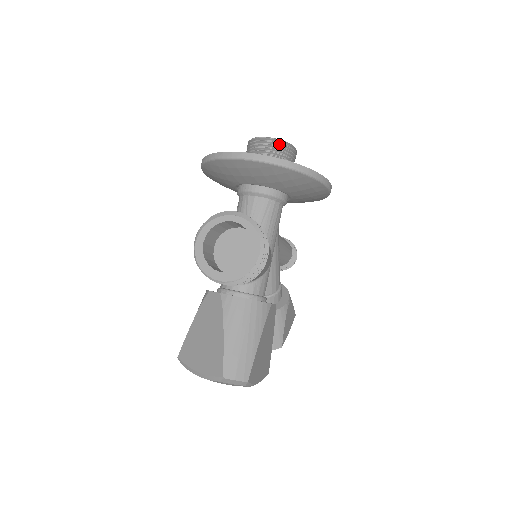
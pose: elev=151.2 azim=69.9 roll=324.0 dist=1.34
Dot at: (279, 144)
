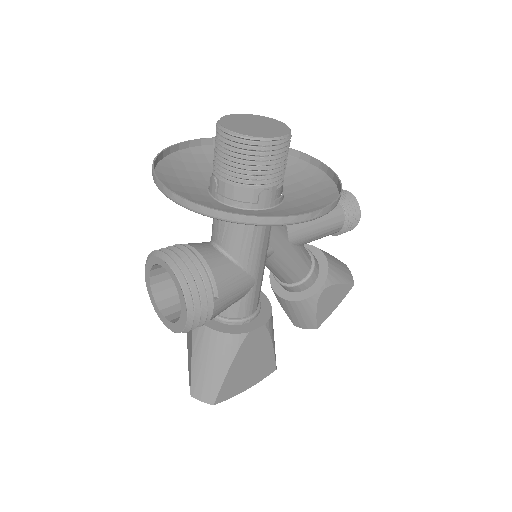
Dot at: (241, 143)
